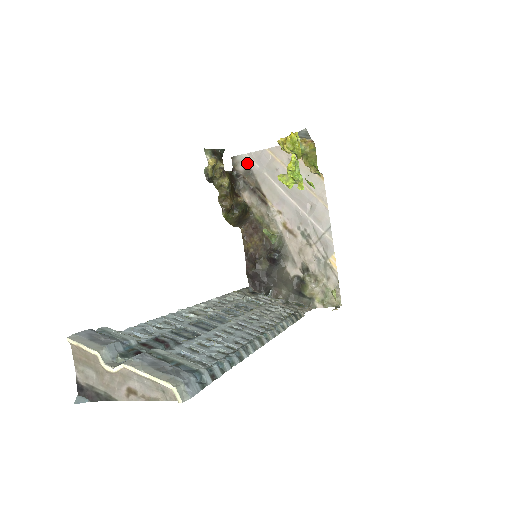
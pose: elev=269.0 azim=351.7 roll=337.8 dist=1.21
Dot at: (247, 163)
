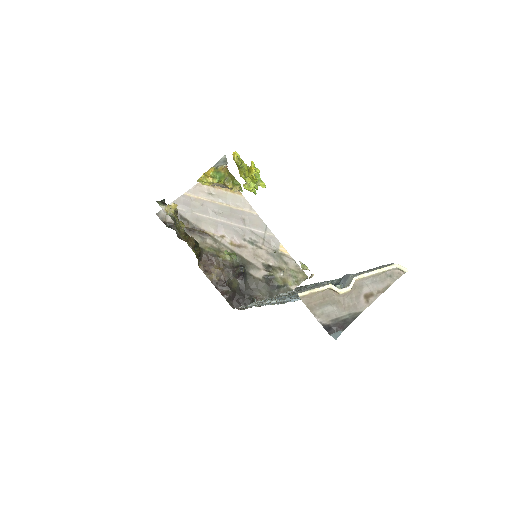
Dot at: occluded
